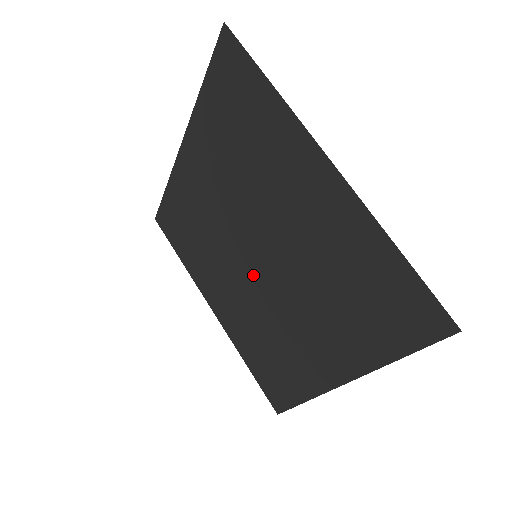
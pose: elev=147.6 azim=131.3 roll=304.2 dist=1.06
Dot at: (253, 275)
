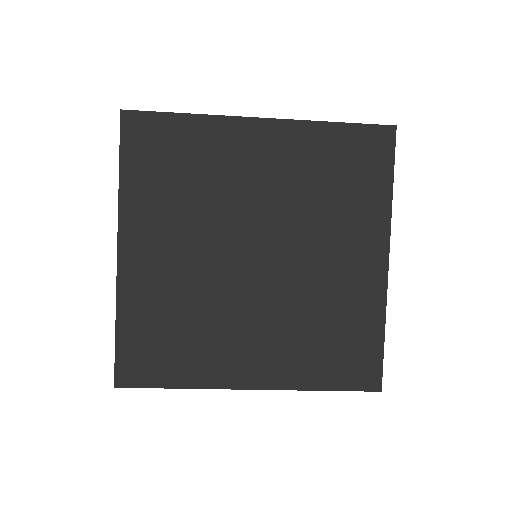
Dot at: (234, 265)
